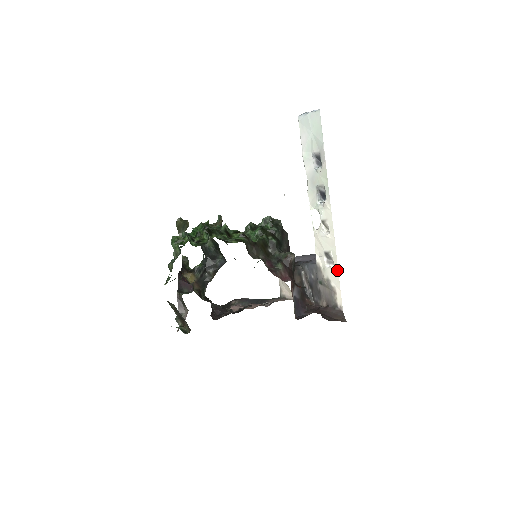
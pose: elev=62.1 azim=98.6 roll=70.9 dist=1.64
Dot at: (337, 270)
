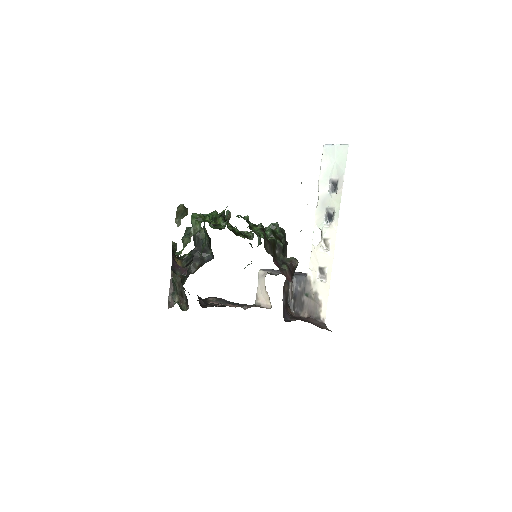
Dot at: (329, 285)
